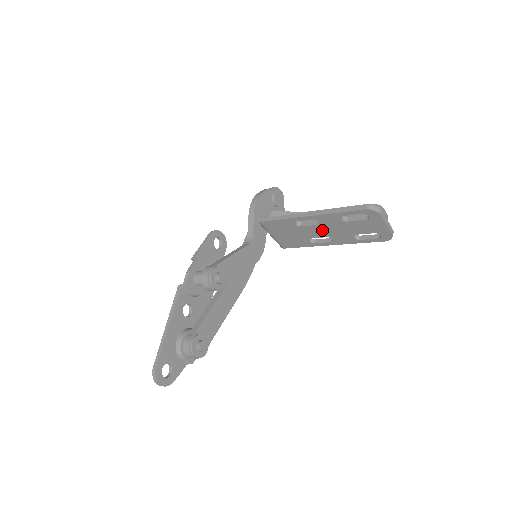
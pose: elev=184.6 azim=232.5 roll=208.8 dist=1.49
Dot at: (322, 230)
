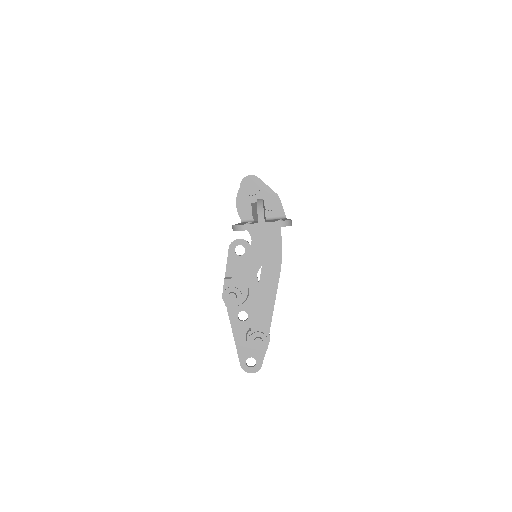
Dot at: occluded
